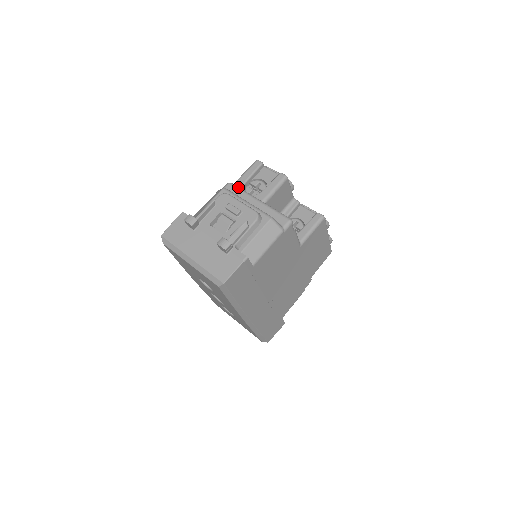
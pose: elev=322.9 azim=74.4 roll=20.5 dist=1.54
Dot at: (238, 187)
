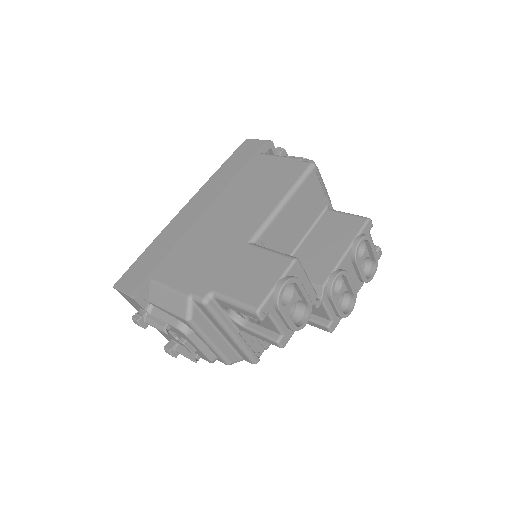
Dot at: (213, 314)
